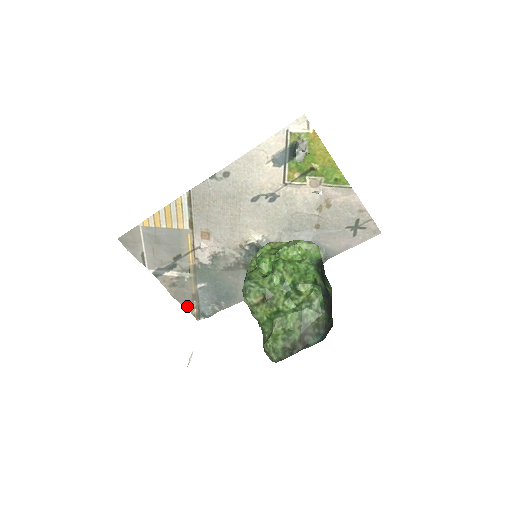
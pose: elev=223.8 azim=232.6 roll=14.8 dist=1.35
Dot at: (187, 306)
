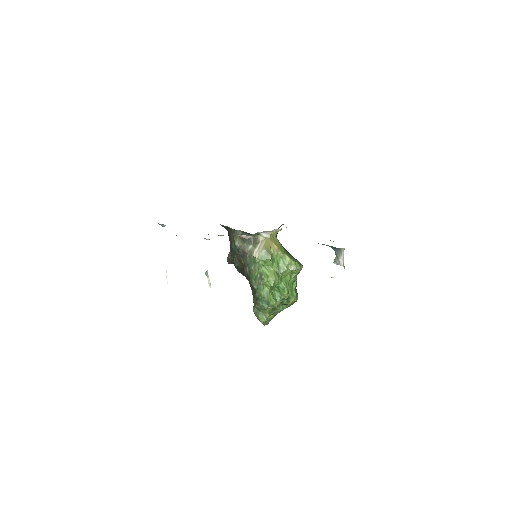
Dot at: occluded
